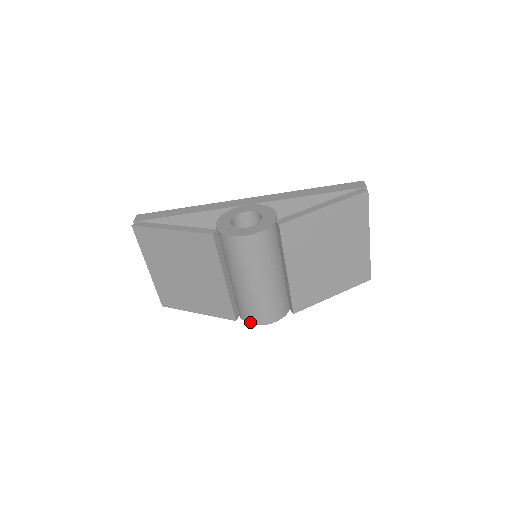
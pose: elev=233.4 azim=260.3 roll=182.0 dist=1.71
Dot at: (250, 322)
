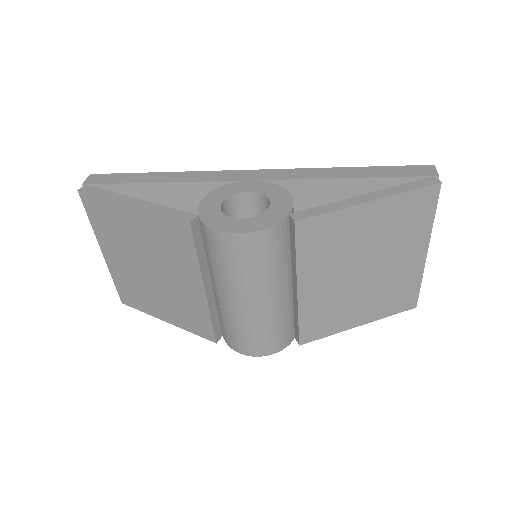
Dot at: (236, 349)
